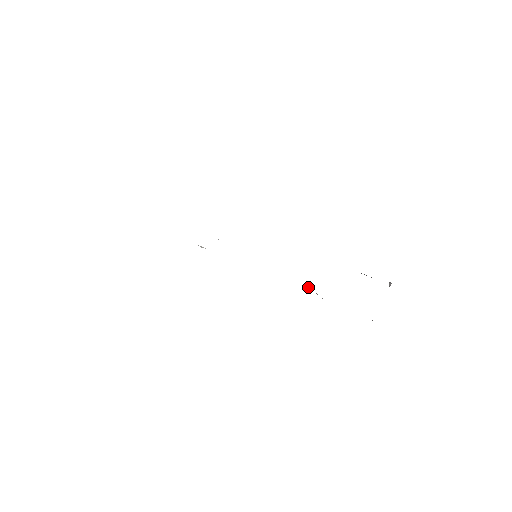
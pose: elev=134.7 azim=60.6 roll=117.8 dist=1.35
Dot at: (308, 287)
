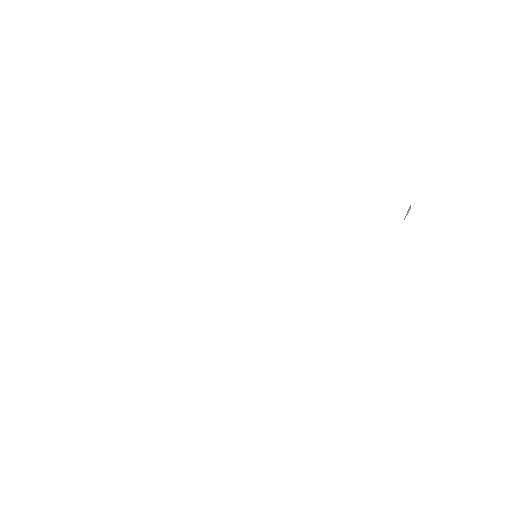
Dot at: occluded
